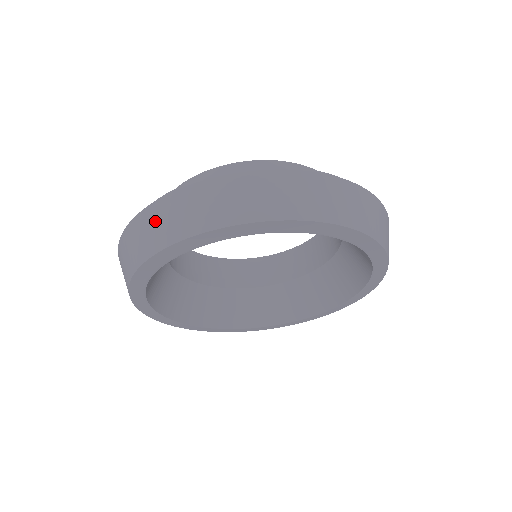
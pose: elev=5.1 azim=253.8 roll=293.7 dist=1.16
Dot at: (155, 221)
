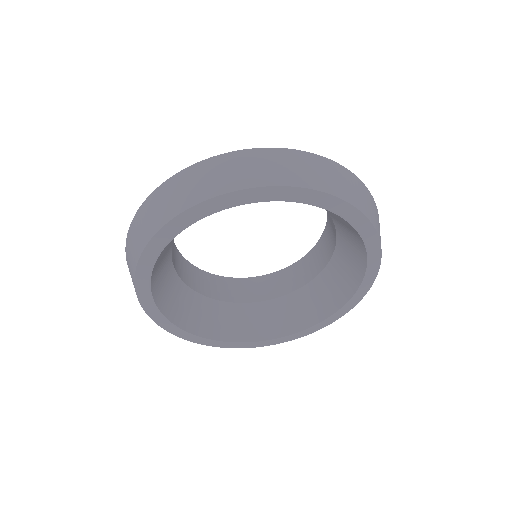
Dot at: (130, 272)
